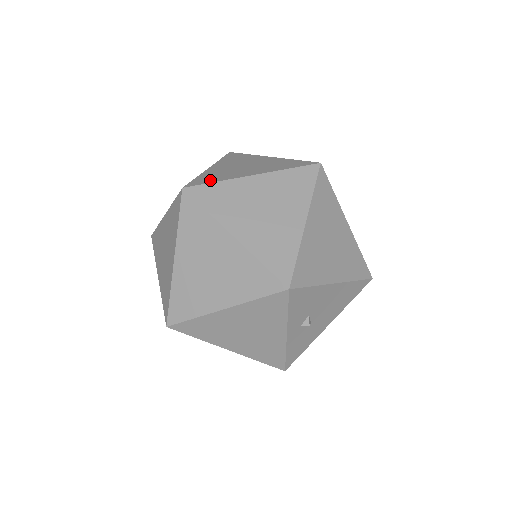
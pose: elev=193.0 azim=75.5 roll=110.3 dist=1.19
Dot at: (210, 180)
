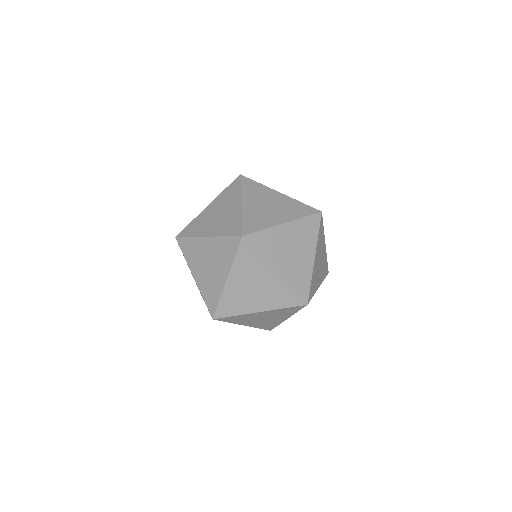
Dot at: (257, 227)
